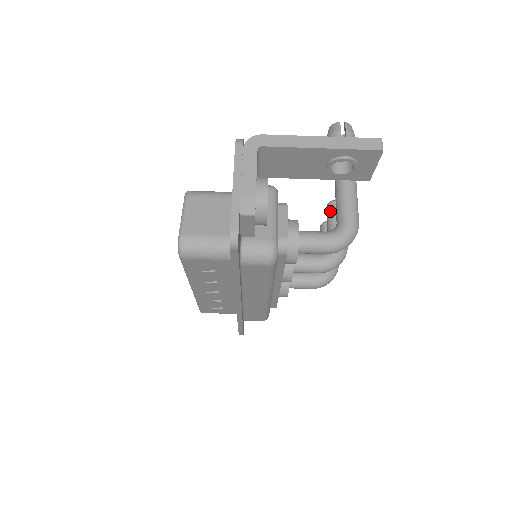
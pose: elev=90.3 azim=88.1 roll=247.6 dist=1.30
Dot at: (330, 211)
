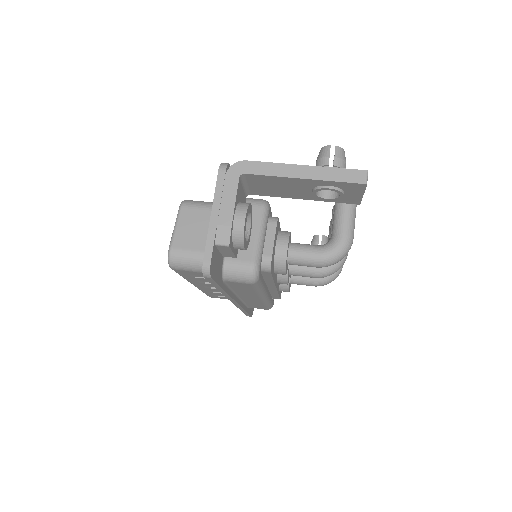
Dot at: occluded
